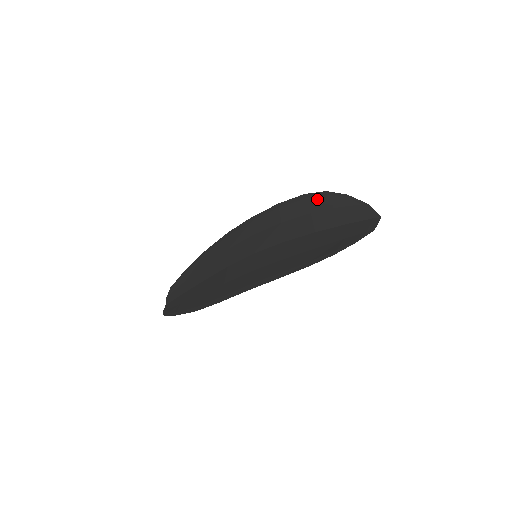
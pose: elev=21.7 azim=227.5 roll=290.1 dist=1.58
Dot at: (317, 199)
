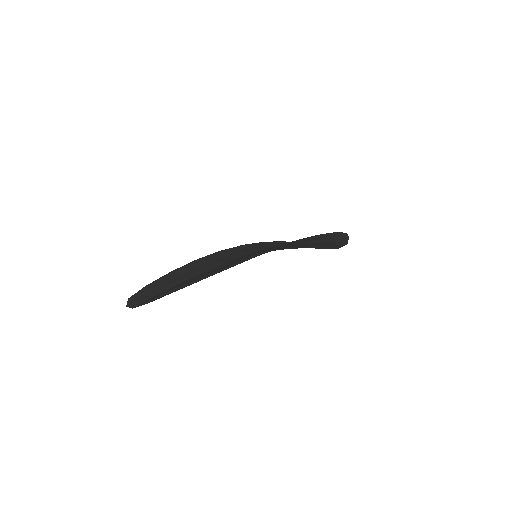
Dot at: (279, 242)
